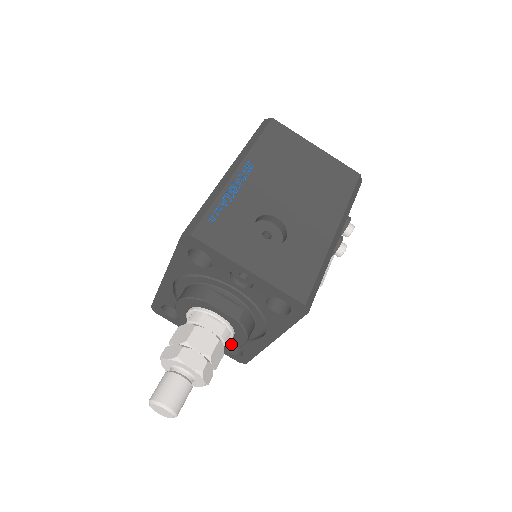
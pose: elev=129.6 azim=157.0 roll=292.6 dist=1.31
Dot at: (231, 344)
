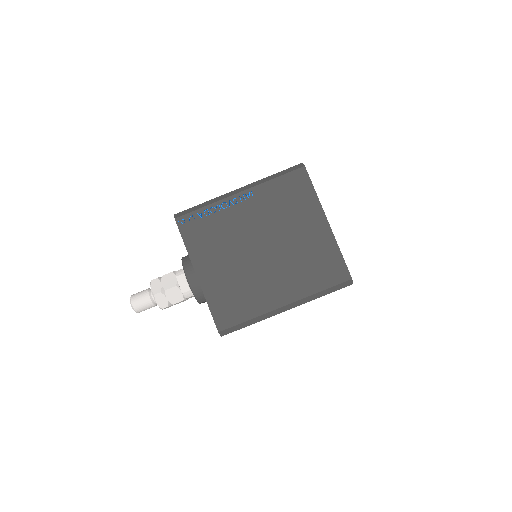
Dot at: occluded
